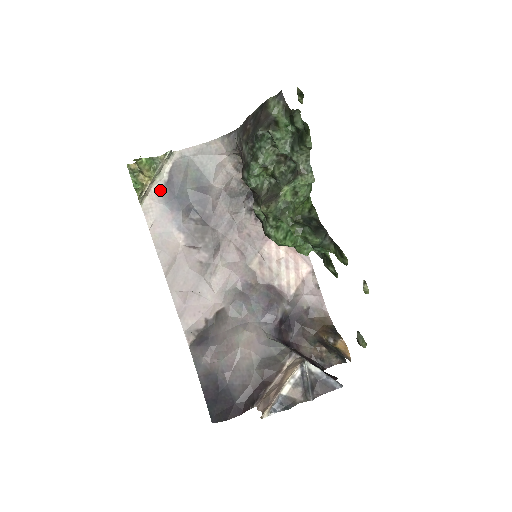
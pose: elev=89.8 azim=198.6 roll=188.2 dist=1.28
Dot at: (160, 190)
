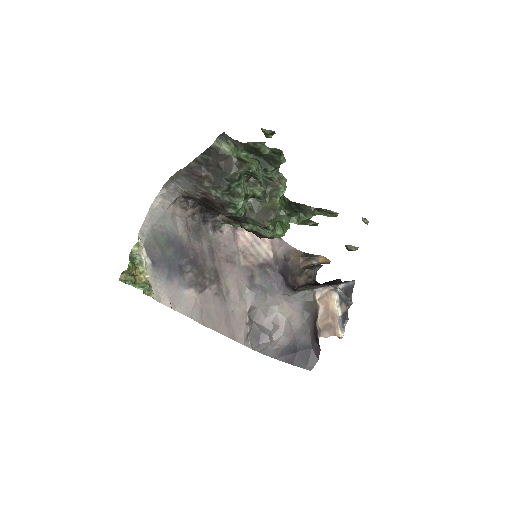
Dot at: (153, 274)
